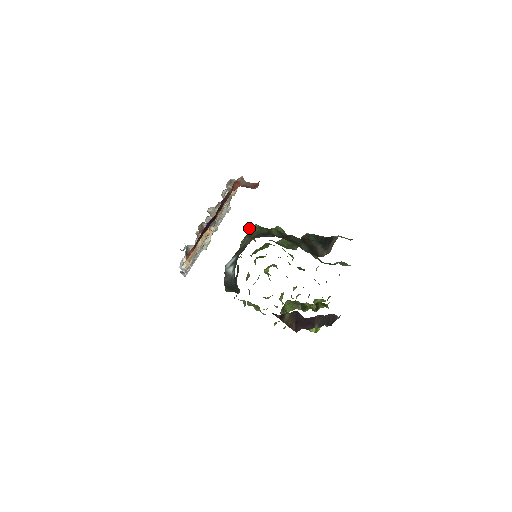
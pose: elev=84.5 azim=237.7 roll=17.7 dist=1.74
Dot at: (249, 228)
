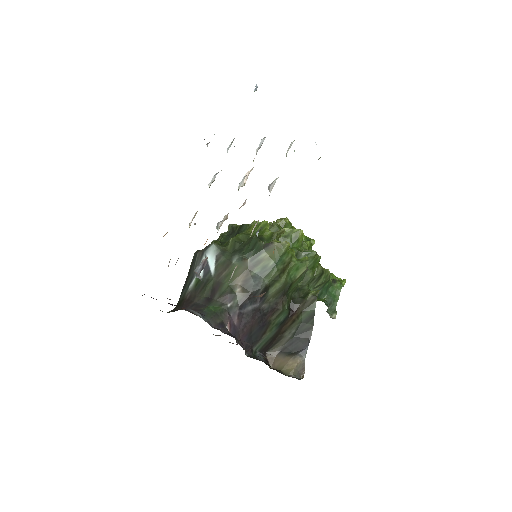
Dot at: (273, 243)
